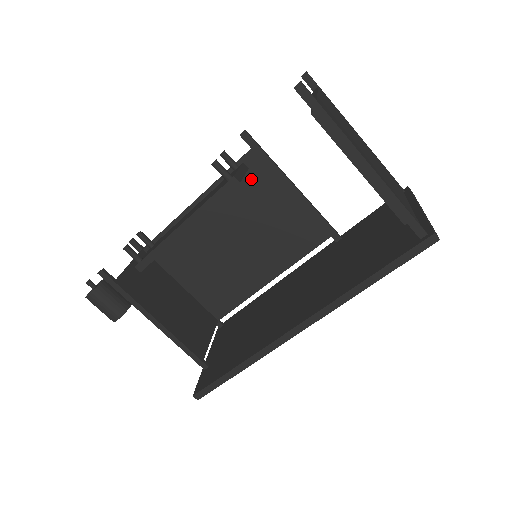
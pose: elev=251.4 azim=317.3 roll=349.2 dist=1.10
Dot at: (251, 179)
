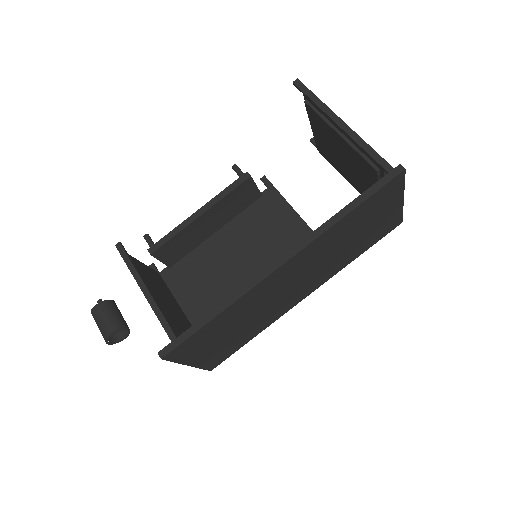
Dot at: (264, 211)
